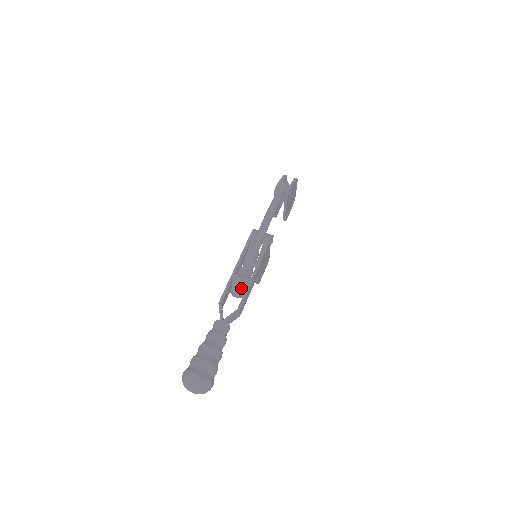
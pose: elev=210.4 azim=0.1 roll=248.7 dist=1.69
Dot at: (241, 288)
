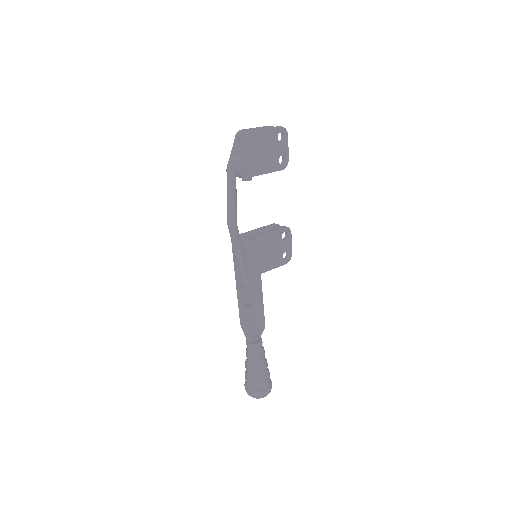
Dot at: (249, 307)
